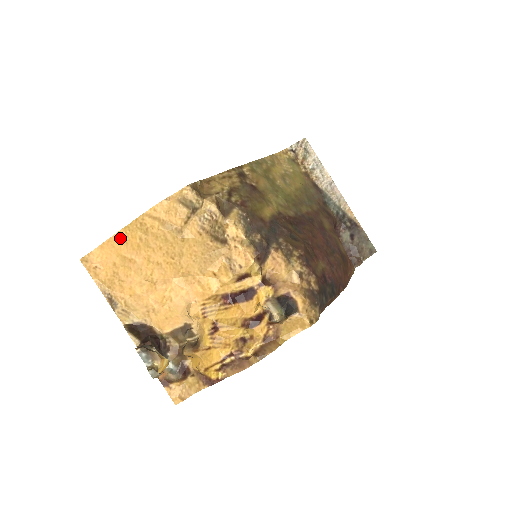
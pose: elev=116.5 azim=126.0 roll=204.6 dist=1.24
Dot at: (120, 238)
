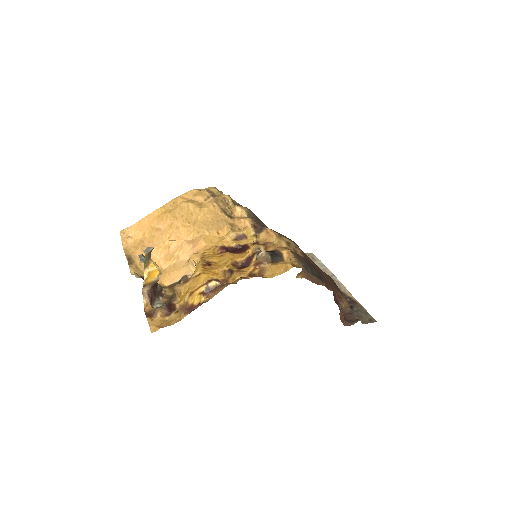
Dot at: (155, 214)
